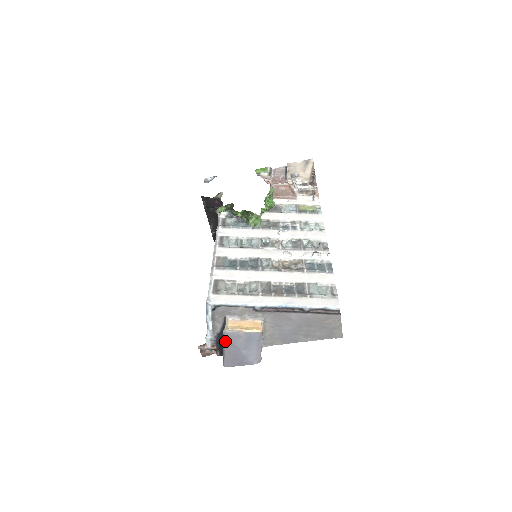
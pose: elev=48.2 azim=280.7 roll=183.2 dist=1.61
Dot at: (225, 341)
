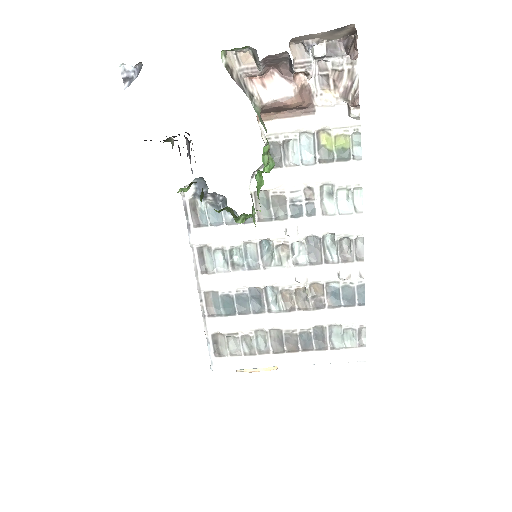
Dot at: occluded
